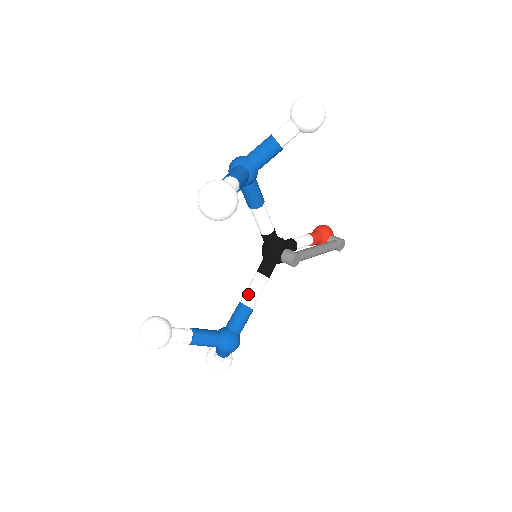
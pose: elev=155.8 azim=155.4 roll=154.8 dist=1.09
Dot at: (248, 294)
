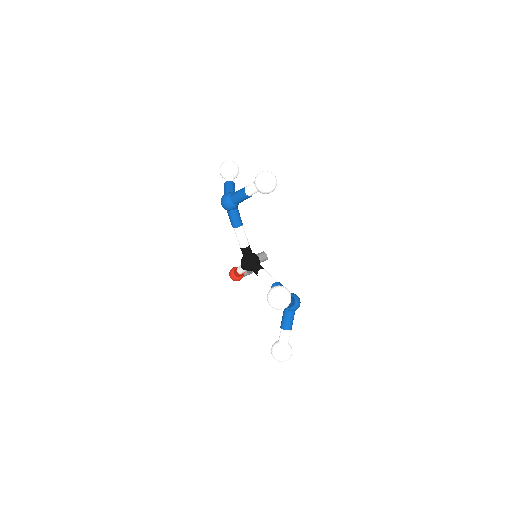
Dot at: (271, 278)
